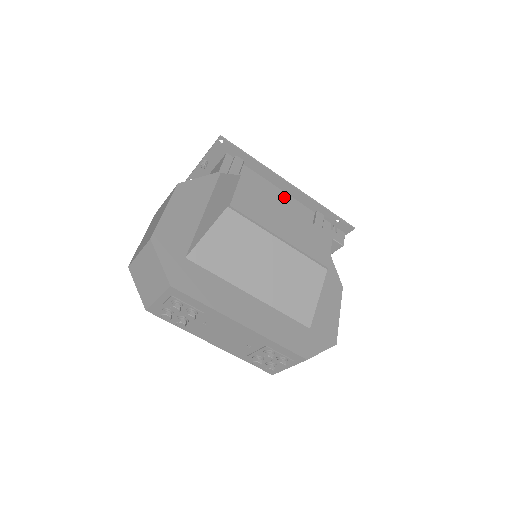
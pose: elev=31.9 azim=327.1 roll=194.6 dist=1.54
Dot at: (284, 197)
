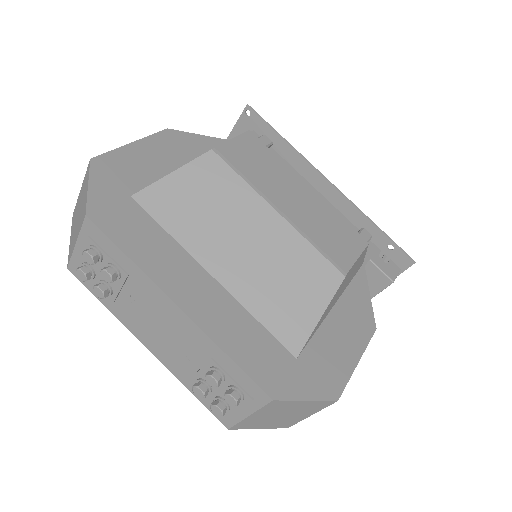
Dot at: occluded
